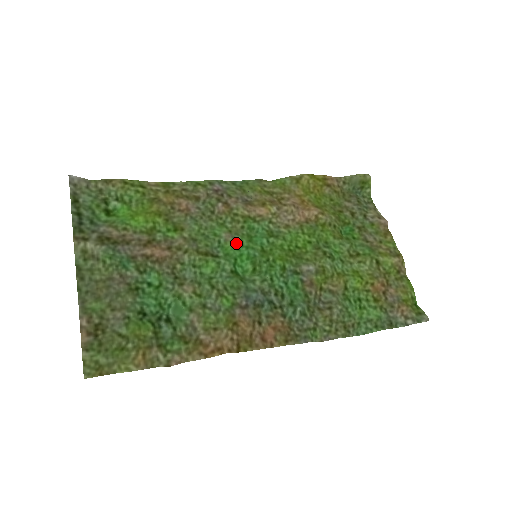
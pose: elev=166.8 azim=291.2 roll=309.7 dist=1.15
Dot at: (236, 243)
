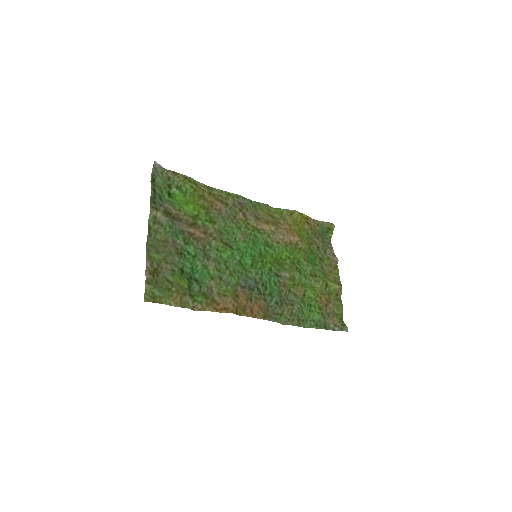
Dot at: (246, 243)
